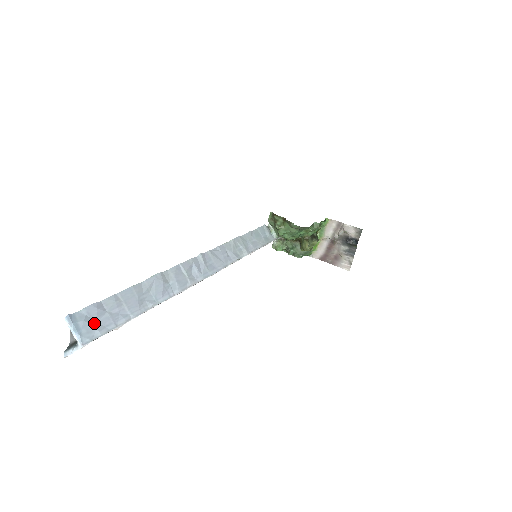
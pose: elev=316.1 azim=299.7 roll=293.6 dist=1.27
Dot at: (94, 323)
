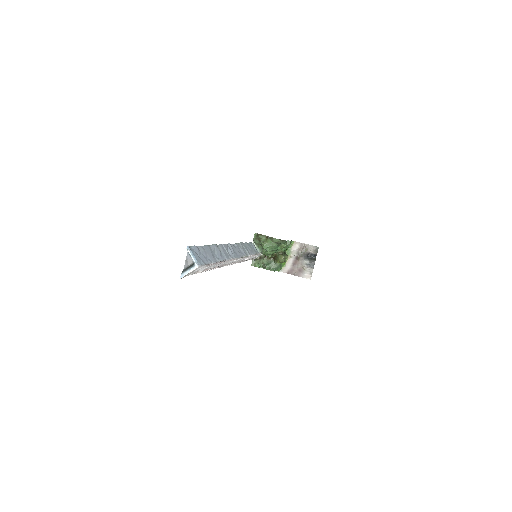
Dot at: (199, 256)
